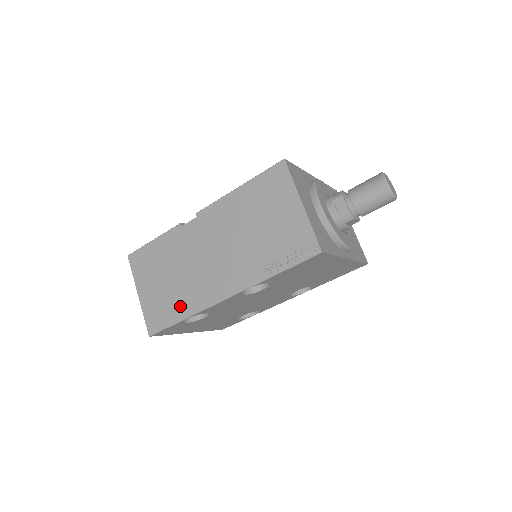
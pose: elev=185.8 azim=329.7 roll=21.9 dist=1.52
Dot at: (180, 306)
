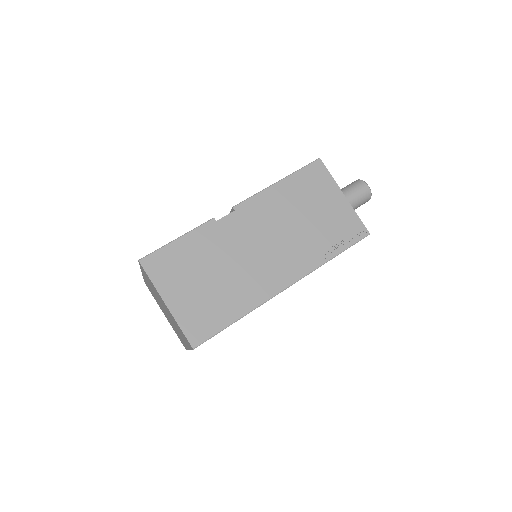
Dot at: (232, 305)
